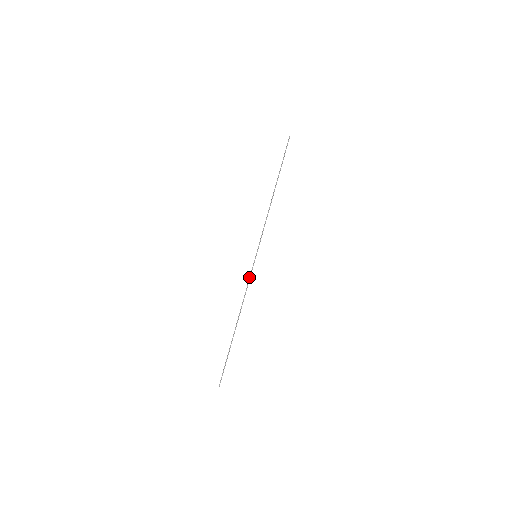
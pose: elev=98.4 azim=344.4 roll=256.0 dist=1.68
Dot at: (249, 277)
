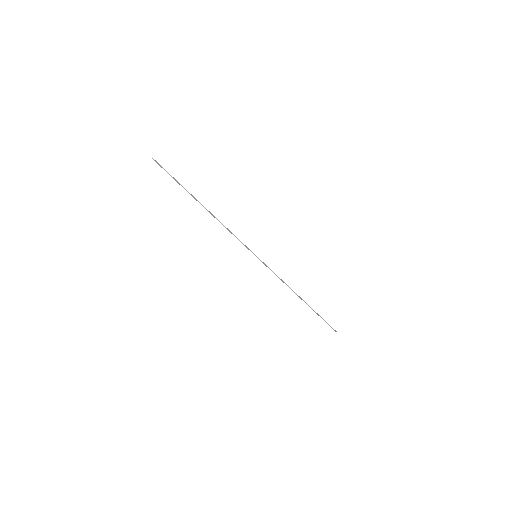
Dot at: occluded
